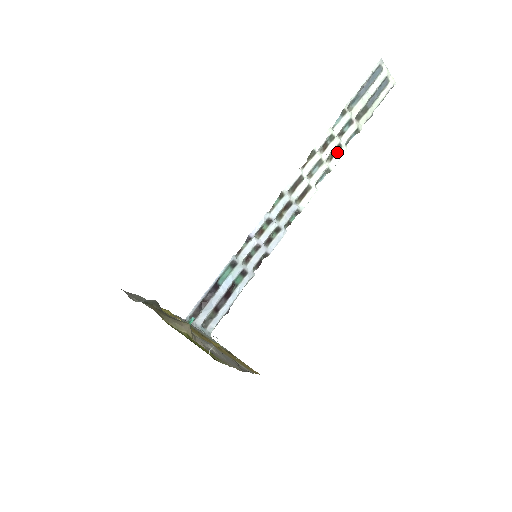
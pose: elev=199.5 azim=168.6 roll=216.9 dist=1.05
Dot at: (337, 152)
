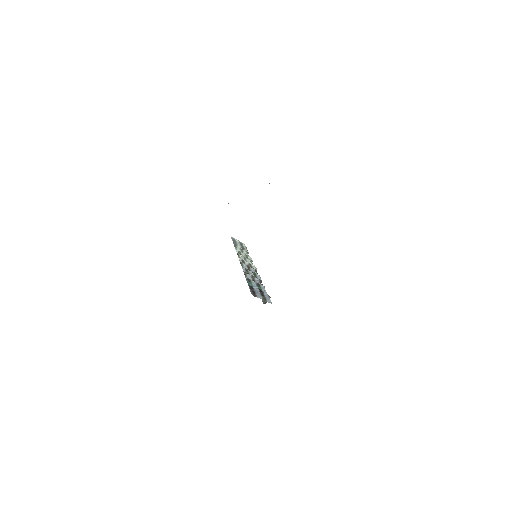
Dot at: (248, 257)
